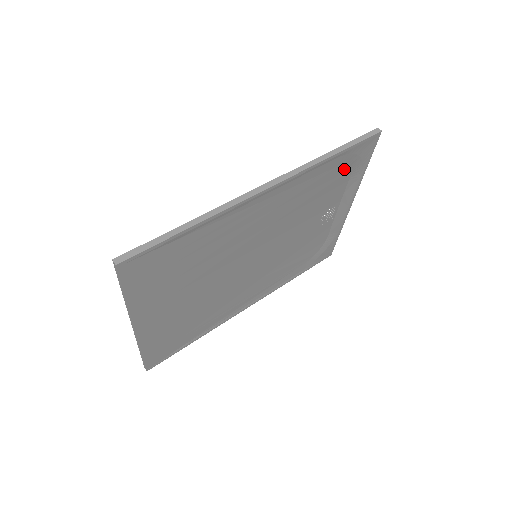
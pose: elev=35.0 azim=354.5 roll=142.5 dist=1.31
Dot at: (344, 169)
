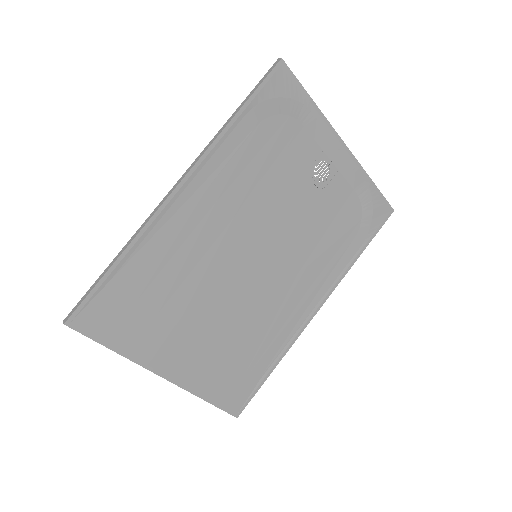
Dot at: (277, 120)
